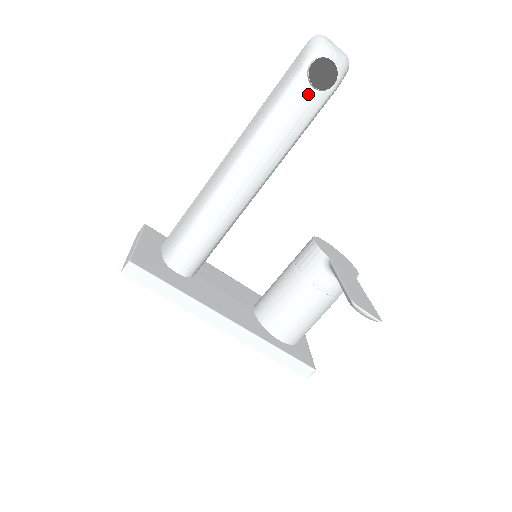
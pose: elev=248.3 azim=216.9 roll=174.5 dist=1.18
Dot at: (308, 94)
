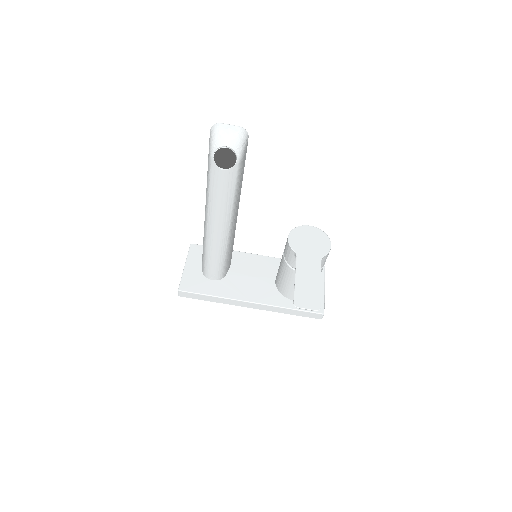
Dot at: (223, 173)
